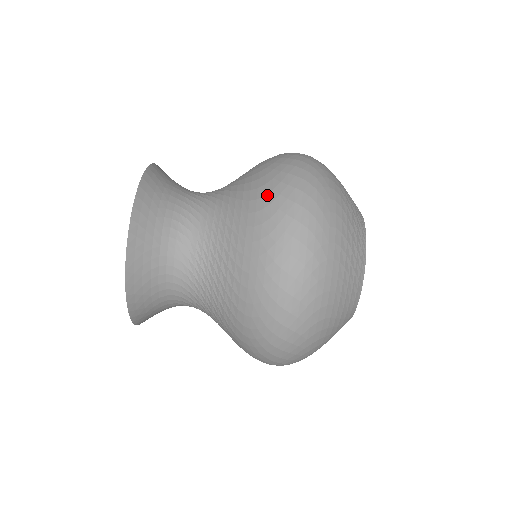
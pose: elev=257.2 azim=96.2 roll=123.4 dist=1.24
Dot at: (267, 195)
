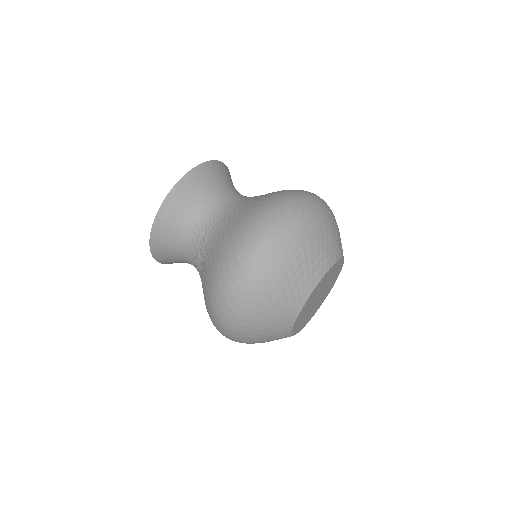
Dot at: occluded
